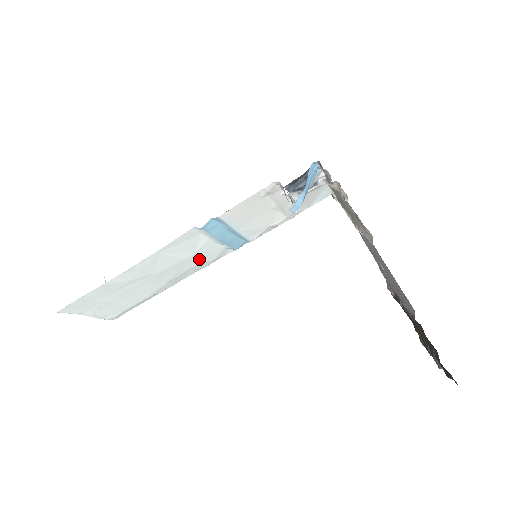
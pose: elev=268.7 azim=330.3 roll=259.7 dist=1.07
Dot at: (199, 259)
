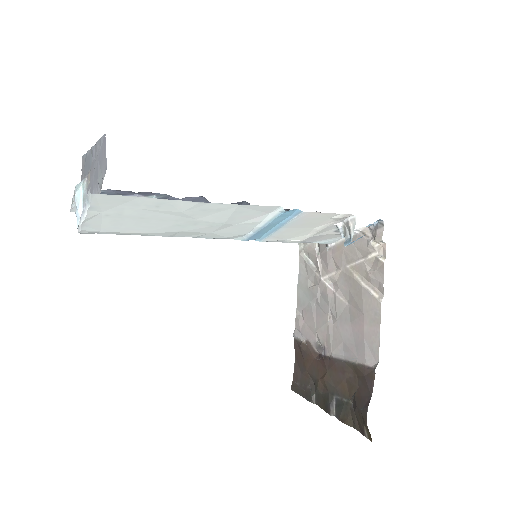
Dot at: (225, 230)
